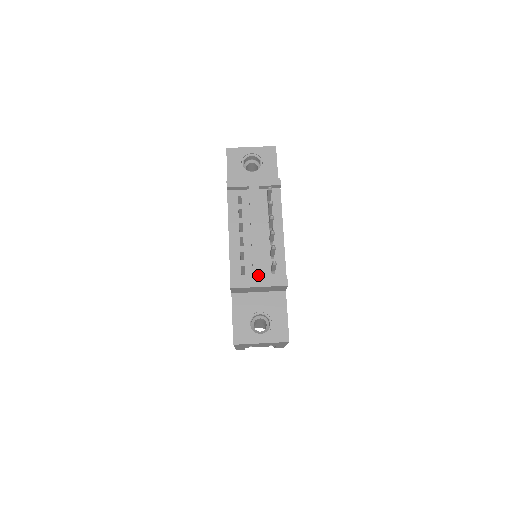
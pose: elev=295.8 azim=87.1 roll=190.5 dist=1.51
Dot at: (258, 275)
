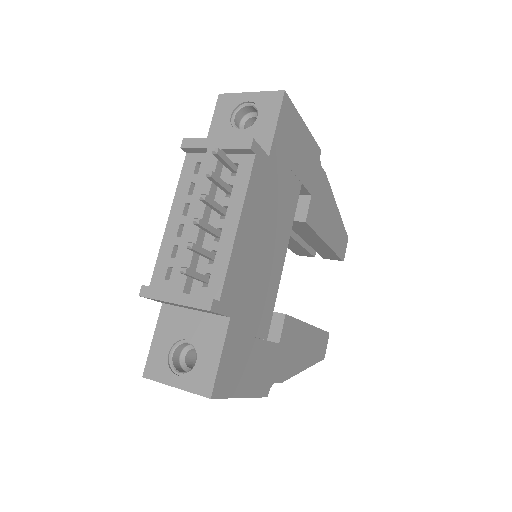
Dot at: (177, 285)
